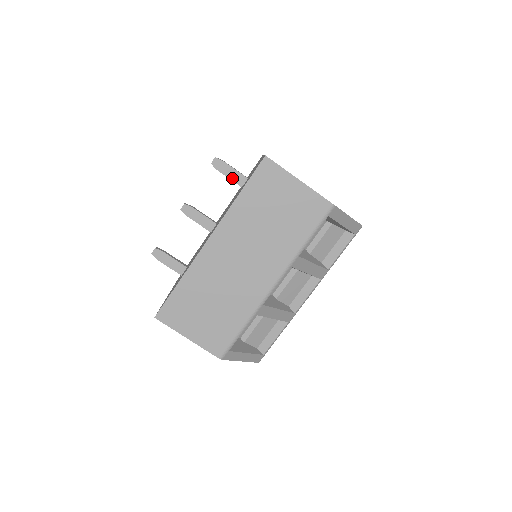
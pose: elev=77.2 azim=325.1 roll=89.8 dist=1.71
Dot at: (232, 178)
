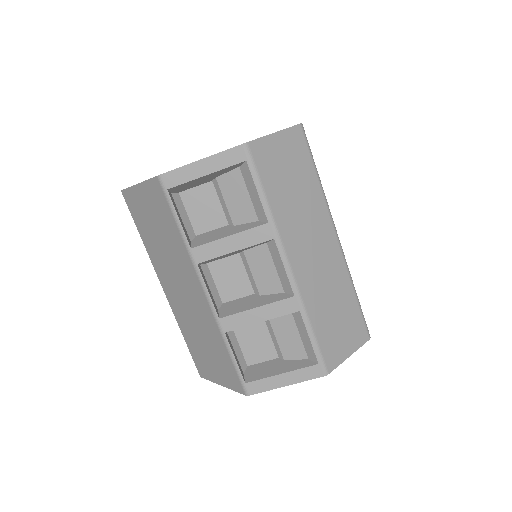
Dot at: occluded
